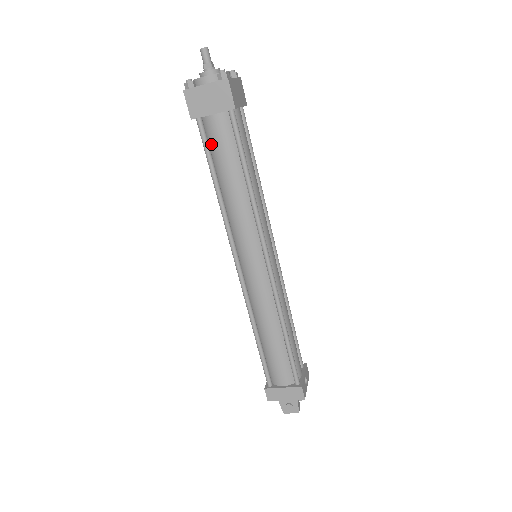
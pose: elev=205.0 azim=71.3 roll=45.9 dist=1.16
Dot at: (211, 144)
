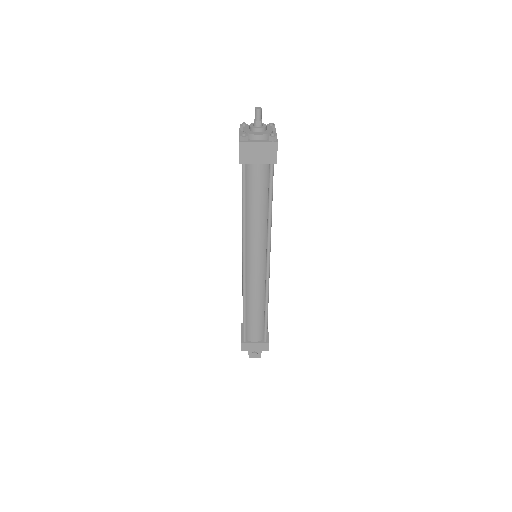
Dot at: (248, 181)
